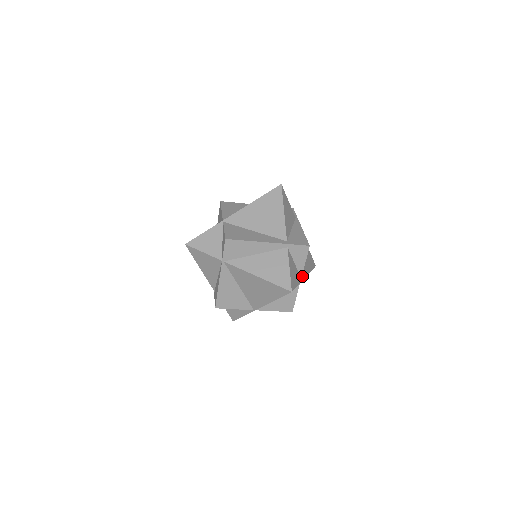
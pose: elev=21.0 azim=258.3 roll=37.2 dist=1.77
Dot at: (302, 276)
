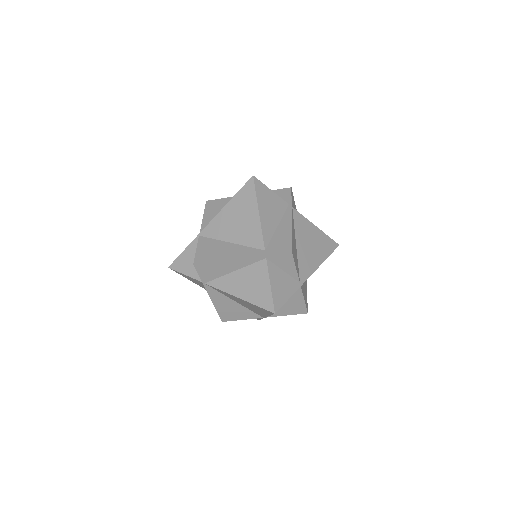
Dot at: (302, 278)
